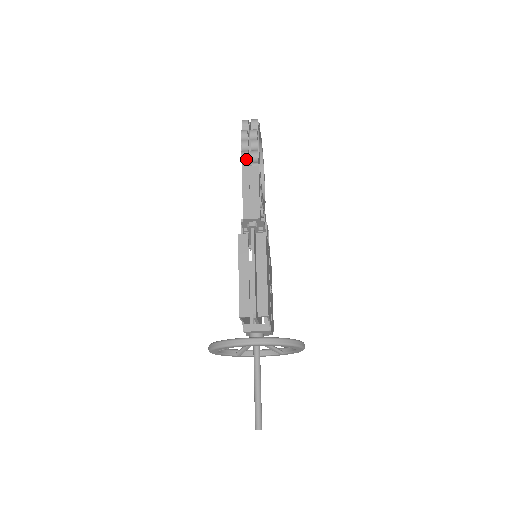
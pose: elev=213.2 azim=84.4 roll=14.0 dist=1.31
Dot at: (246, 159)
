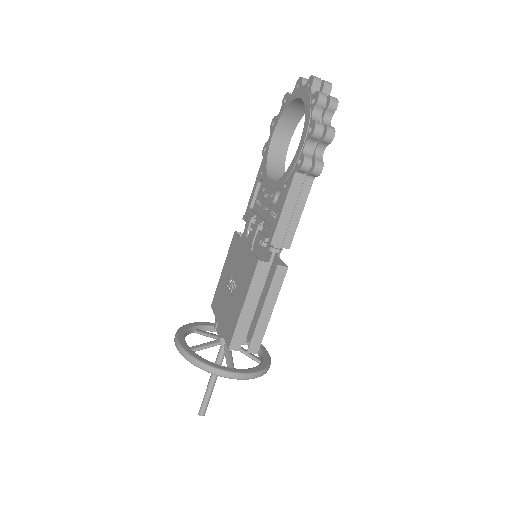
Dot at: (306, 171)
